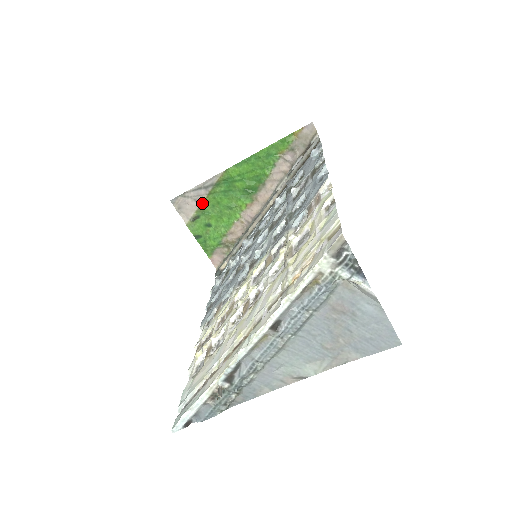
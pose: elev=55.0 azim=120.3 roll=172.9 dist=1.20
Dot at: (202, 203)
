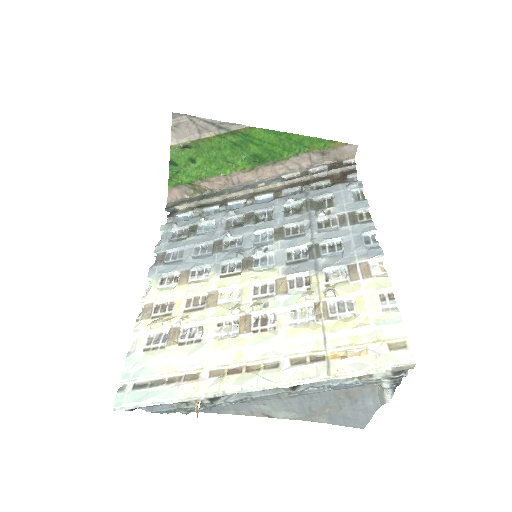
Dot at: (204, 138)
